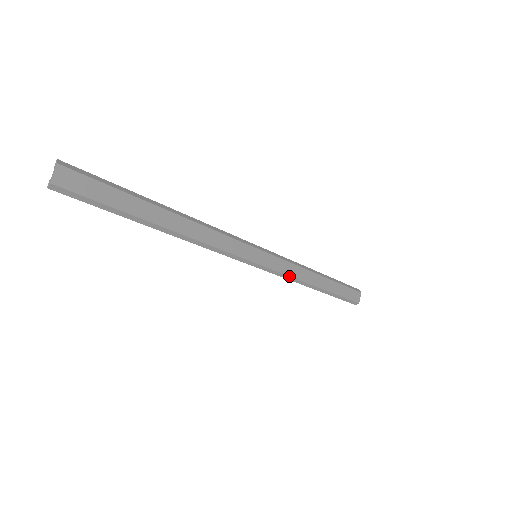
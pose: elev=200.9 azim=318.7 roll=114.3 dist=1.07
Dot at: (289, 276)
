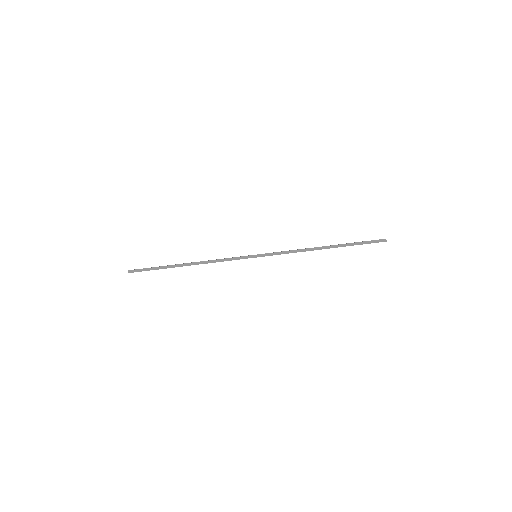
Dot at: (290, 251)
